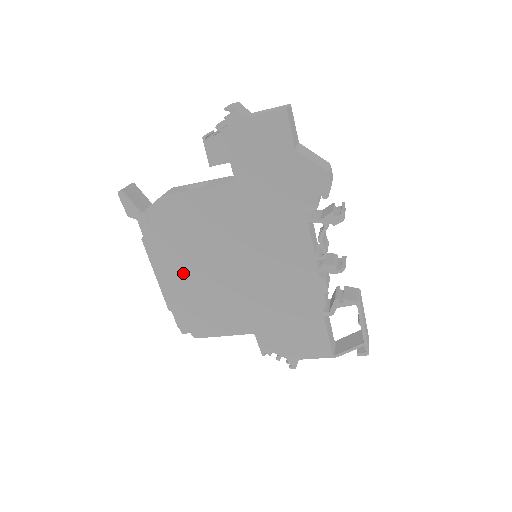
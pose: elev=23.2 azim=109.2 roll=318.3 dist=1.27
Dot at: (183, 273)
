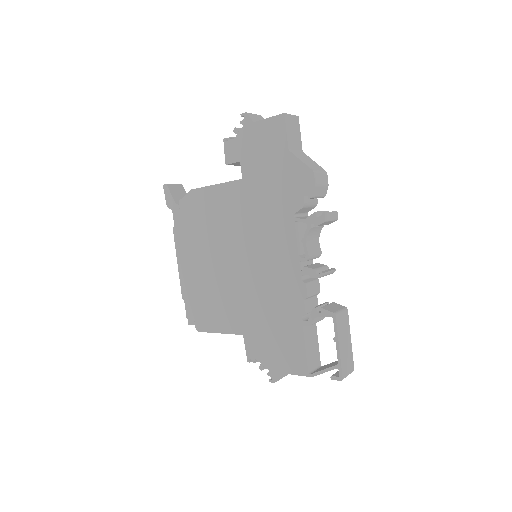
Dot at: (197, 263)
